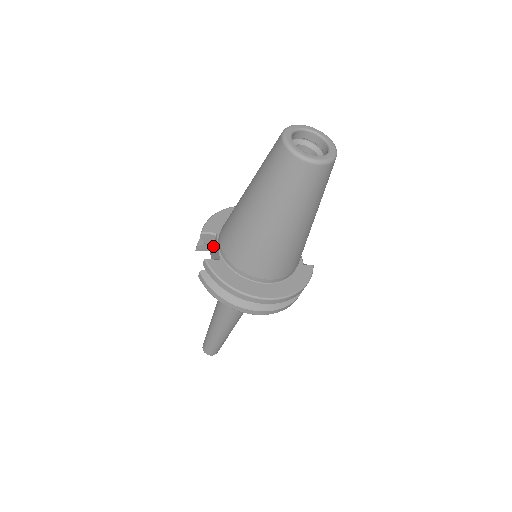
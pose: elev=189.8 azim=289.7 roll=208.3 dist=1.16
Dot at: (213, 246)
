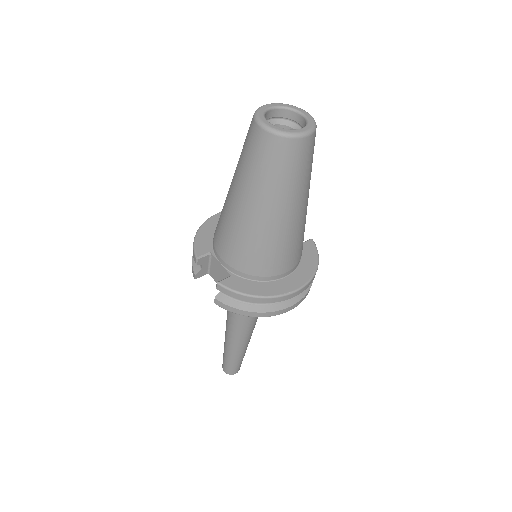
Dot at: (211, 267)
